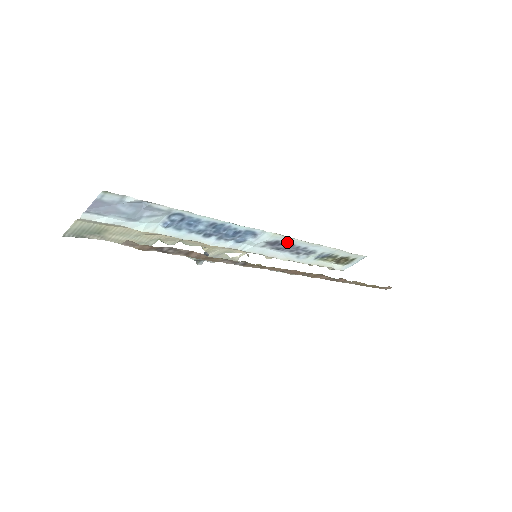
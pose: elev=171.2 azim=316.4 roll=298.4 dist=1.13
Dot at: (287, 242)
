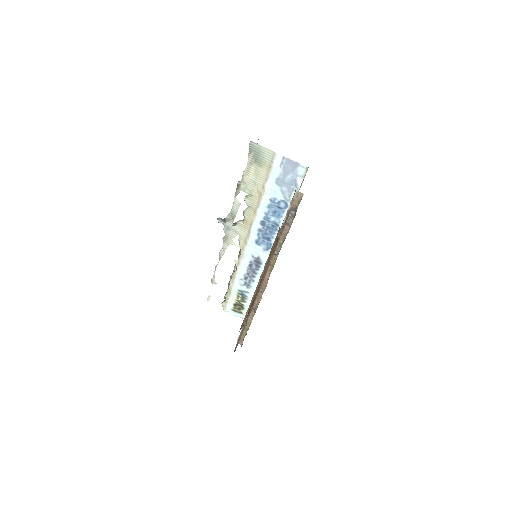
Dot at: (260, 269)
